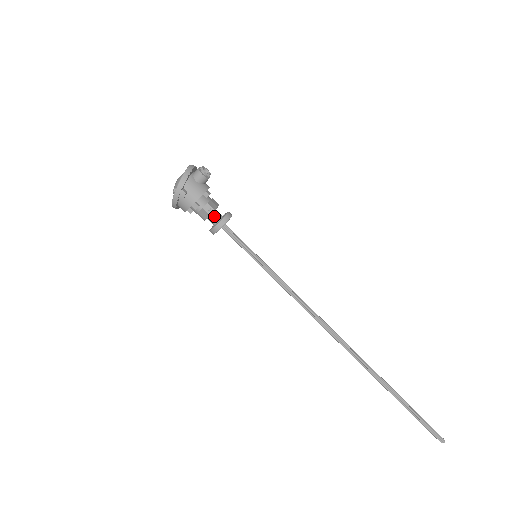
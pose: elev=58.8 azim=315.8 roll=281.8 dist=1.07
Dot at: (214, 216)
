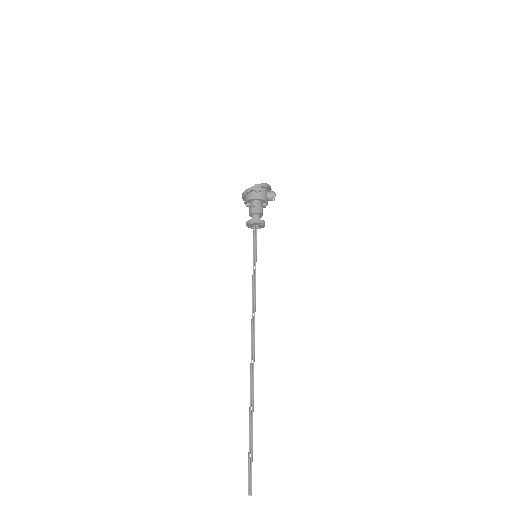
Dot at: (258, 216)
